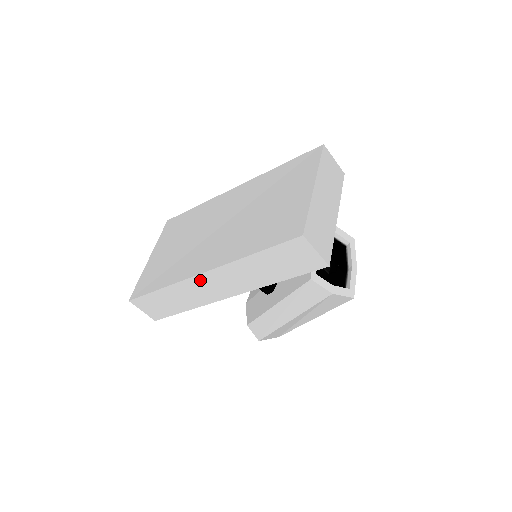
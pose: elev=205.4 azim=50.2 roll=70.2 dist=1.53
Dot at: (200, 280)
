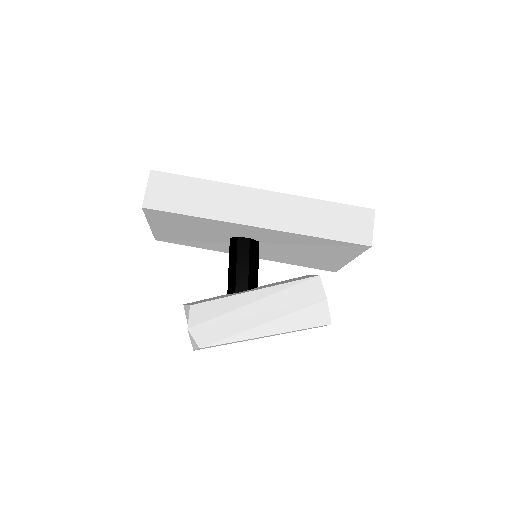
Dot at: (256, 195)
